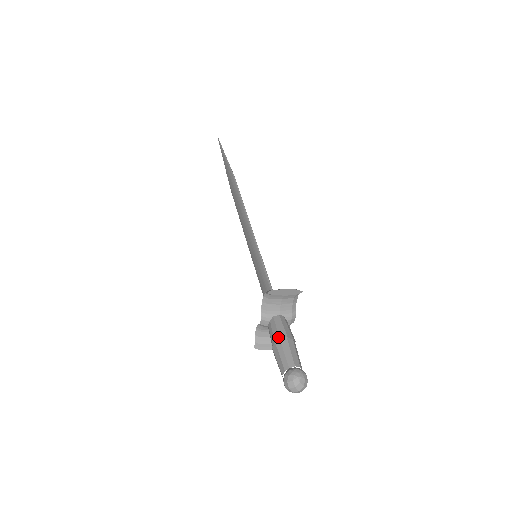
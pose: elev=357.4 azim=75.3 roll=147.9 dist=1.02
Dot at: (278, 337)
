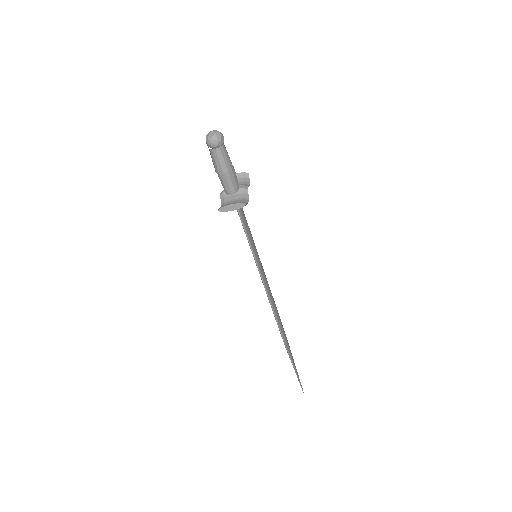
Dot at: occluded
